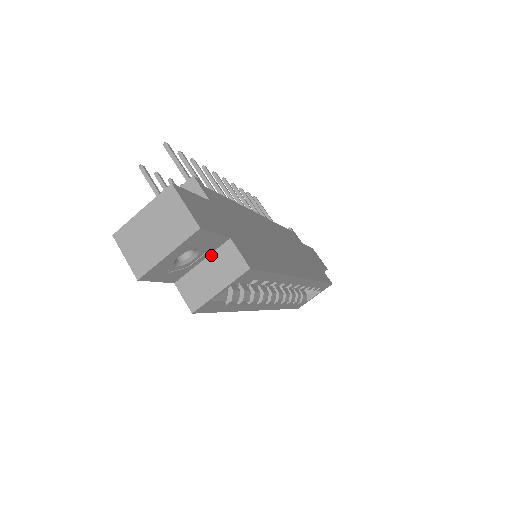
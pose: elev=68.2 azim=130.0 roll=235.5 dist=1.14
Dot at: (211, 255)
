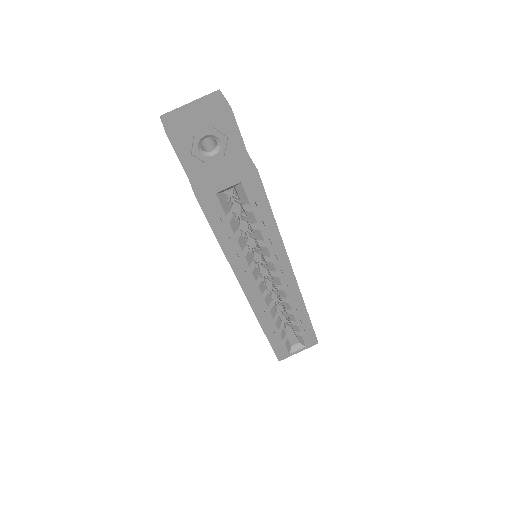
Dot at: (228, 163)
